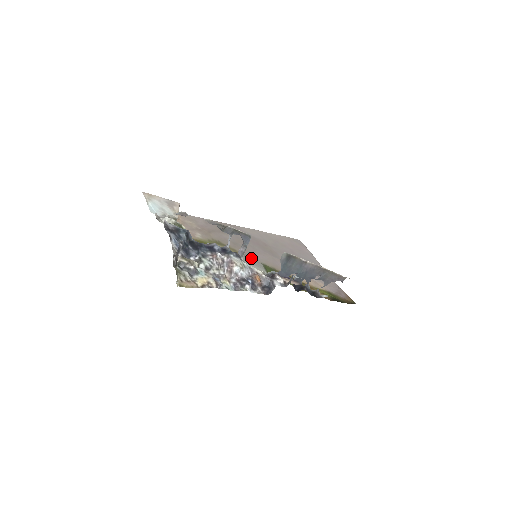
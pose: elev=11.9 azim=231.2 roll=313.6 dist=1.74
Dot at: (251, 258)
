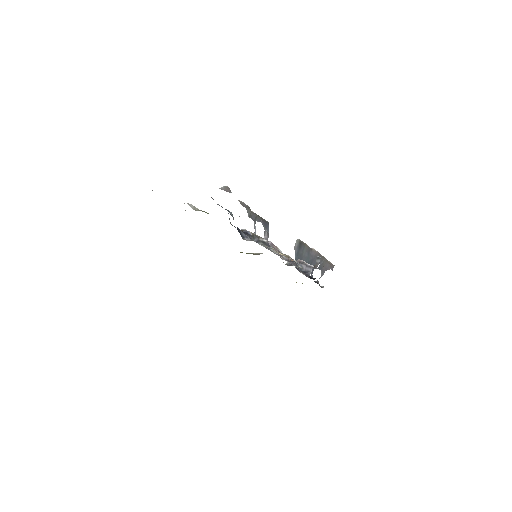
Dot at: occluded
